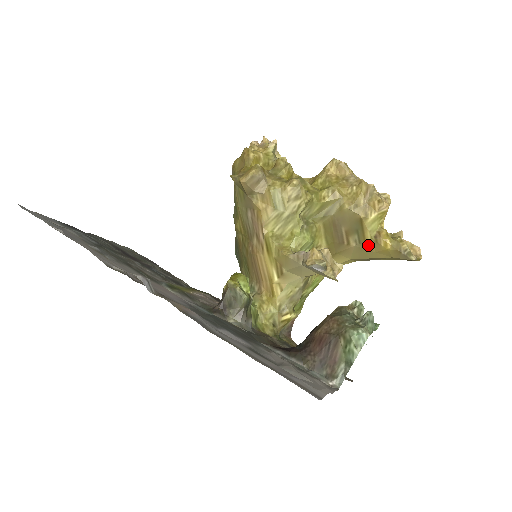
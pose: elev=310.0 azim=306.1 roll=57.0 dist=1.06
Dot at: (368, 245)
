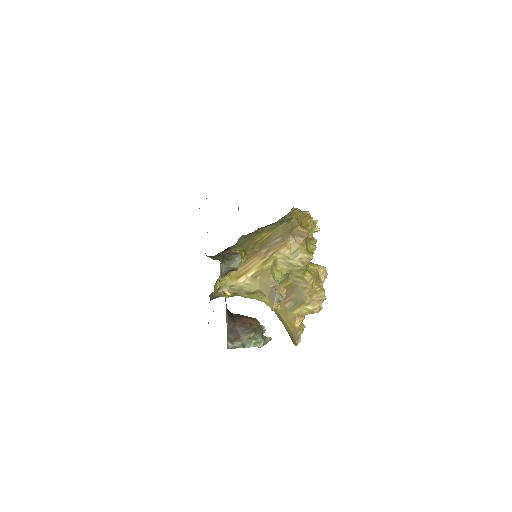
Dot at: (291, 314)
